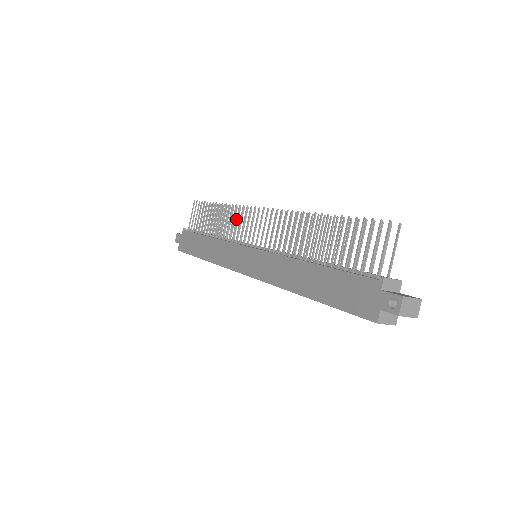
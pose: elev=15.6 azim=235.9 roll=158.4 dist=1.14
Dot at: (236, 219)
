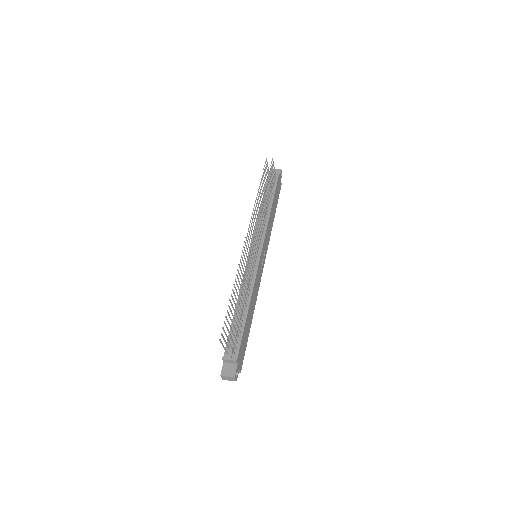
Dot at: (254, 219)
